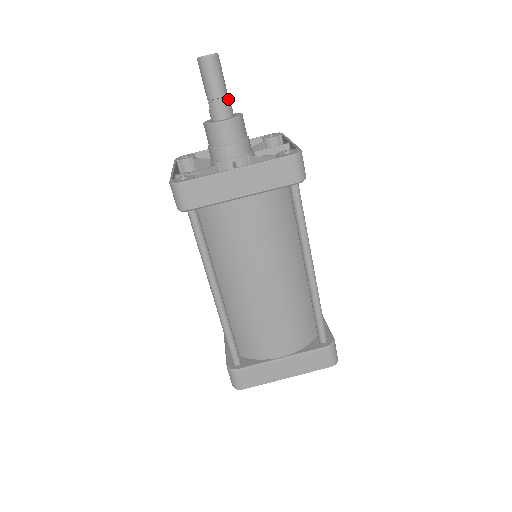
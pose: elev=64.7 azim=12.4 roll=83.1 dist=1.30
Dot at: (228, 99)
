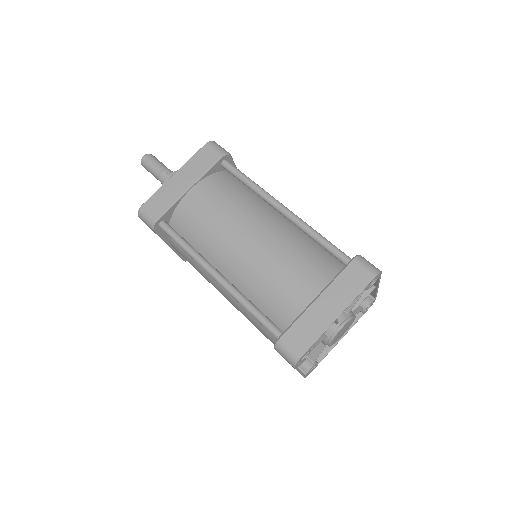
Dot at: (169, 169)
